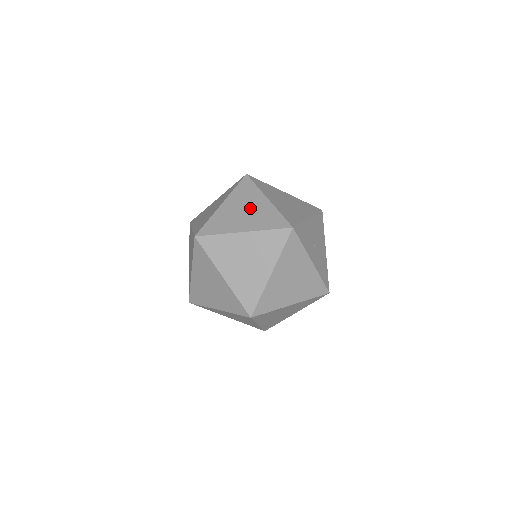
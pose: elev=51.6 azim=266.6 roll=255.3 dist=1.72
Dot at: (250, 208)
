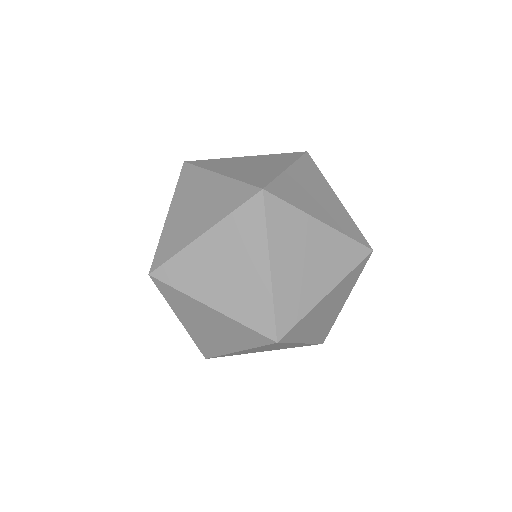
Dot at: occluded
